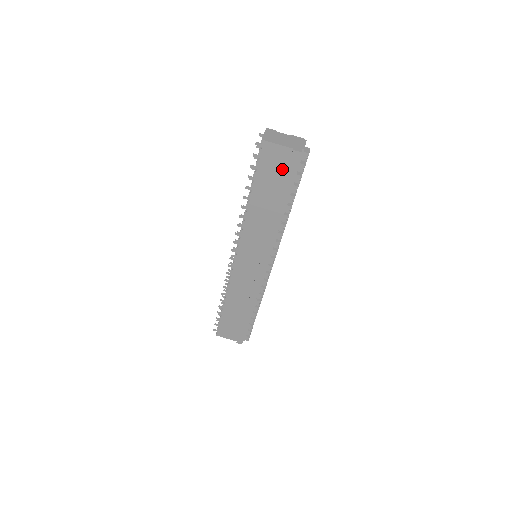
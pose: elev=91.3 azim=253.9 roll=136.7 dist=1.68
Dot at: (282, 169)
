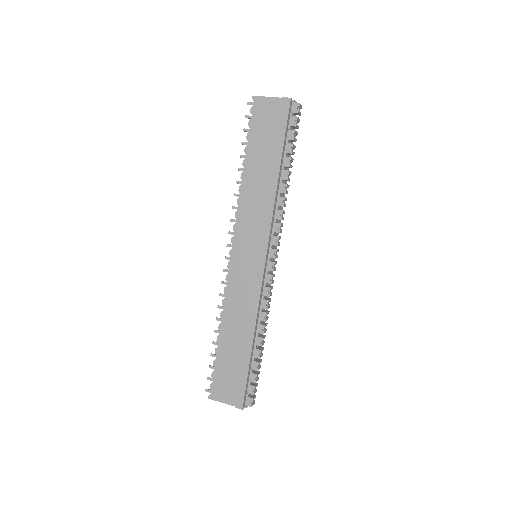
Dot at: (274, 123)
